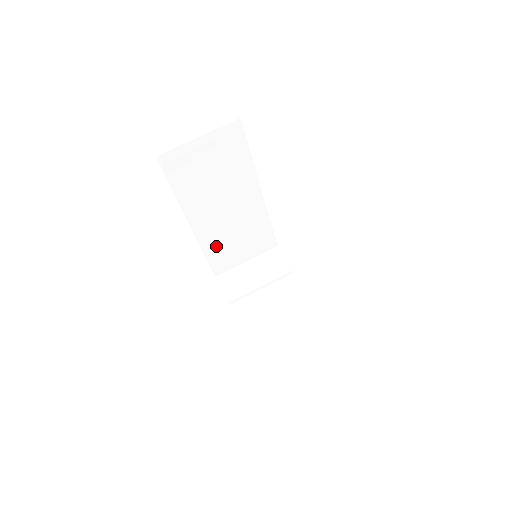
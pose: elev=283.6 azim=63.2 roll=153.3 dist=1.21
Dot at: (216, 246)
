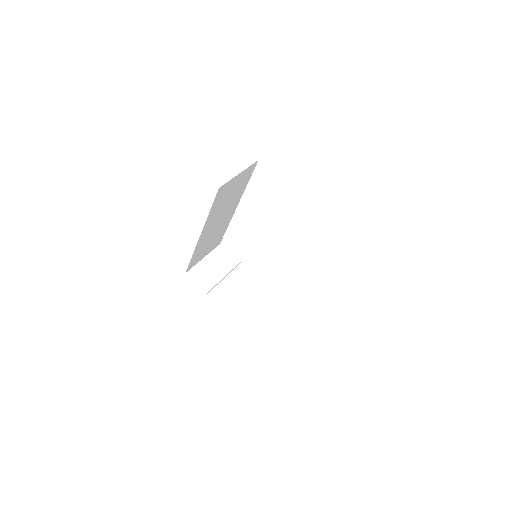
Dot at: (200, 249)
